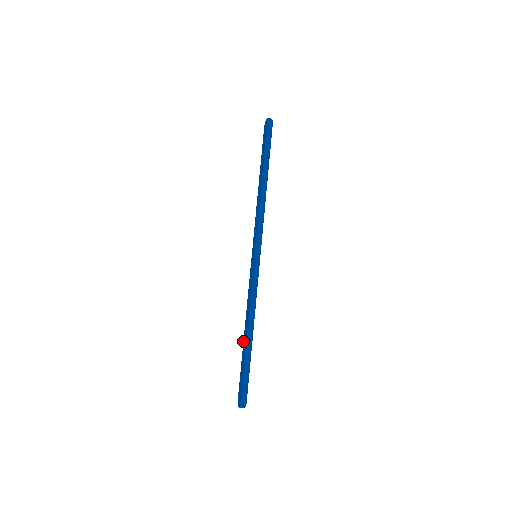
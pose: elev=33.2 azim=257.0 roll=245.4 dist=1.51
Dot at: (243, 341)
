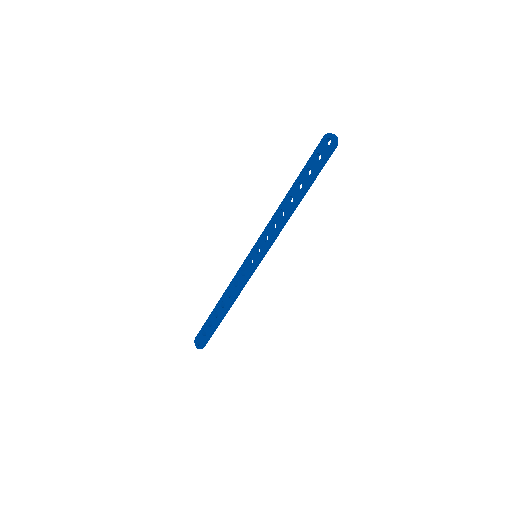
Dot at: (215, 307)
